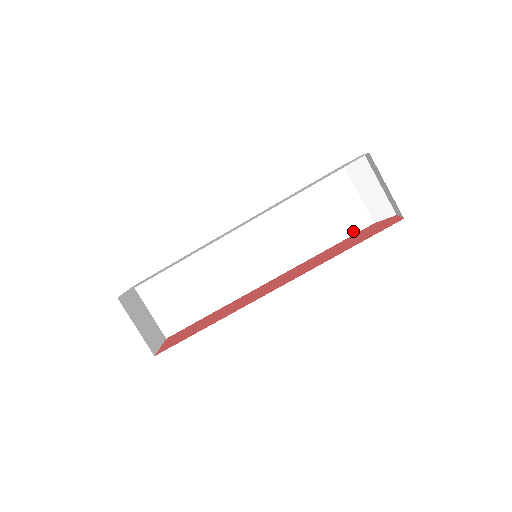
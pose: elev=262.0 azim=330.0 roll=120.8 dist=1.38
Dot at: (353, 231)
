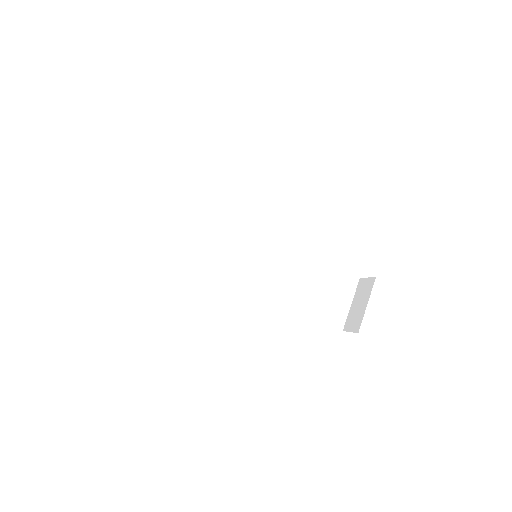
Dot at: (307, 314)
